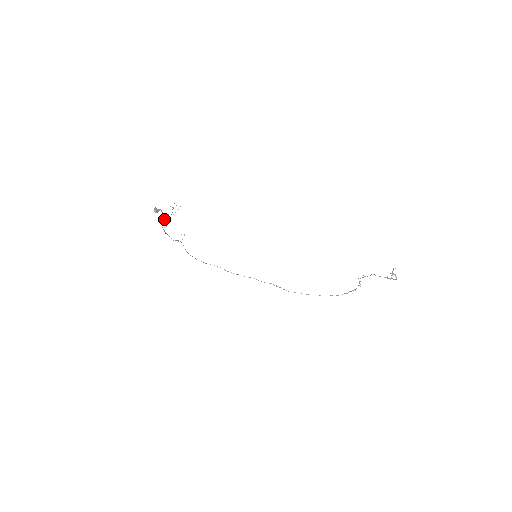
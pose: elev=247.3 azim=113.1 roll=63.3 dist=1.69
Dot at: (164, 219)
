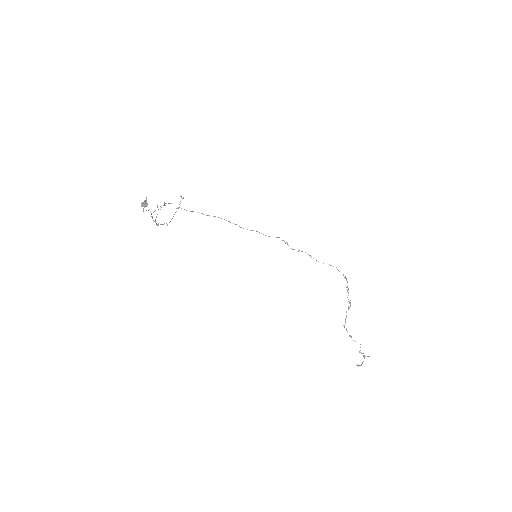
Dot at: (155, 210)
